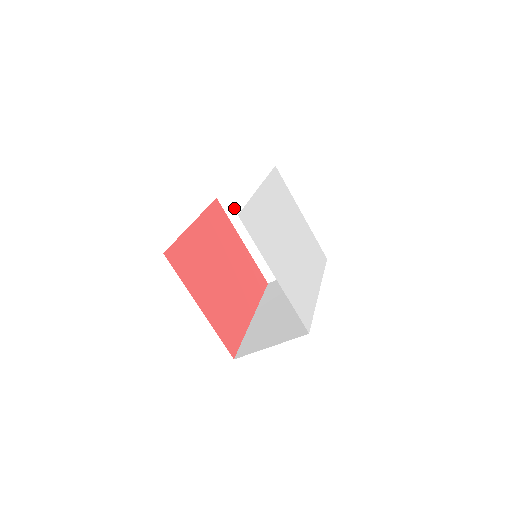
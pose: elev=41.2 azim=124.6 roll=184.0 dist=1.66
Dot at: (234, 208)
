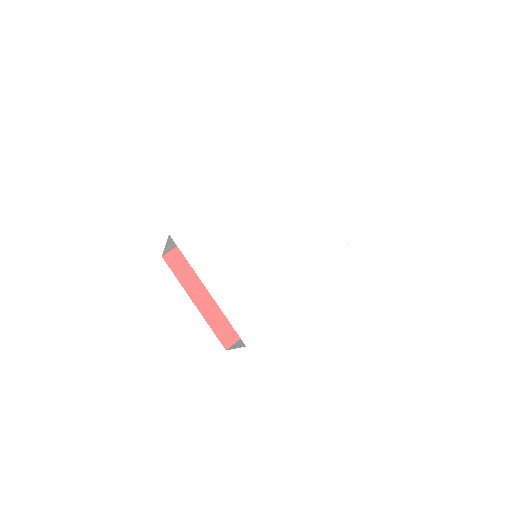
Dot at: occluded
